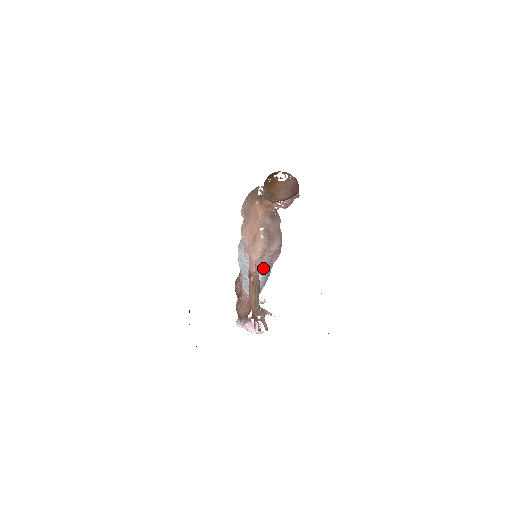
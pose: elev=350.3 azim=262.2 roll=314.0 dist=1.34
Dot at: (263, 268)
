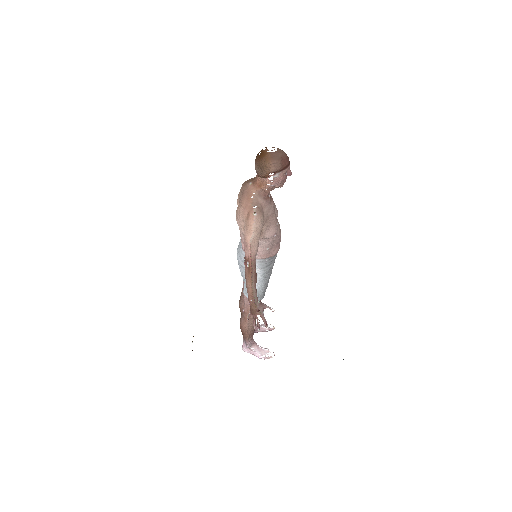
Dot at: (262, 262)
